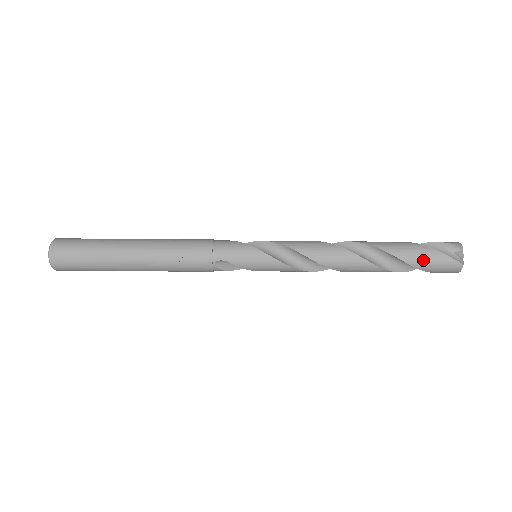
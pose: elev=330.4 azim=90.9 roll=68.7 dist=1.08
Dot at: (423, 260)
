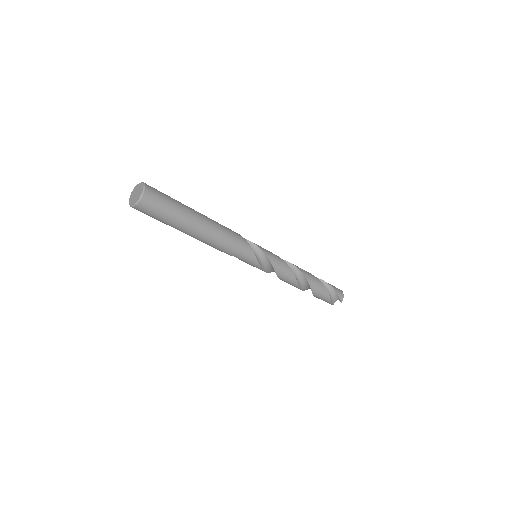
Dot at: occluded
